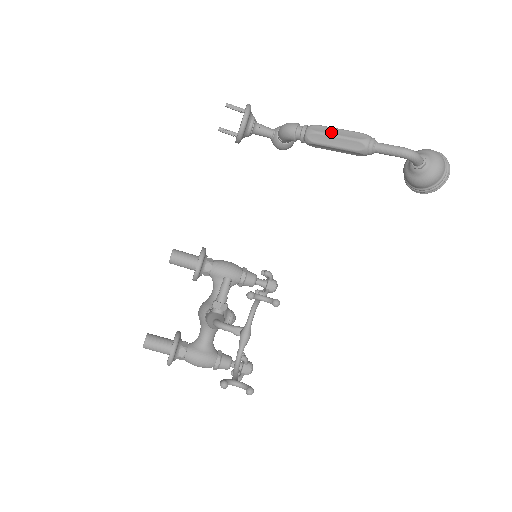
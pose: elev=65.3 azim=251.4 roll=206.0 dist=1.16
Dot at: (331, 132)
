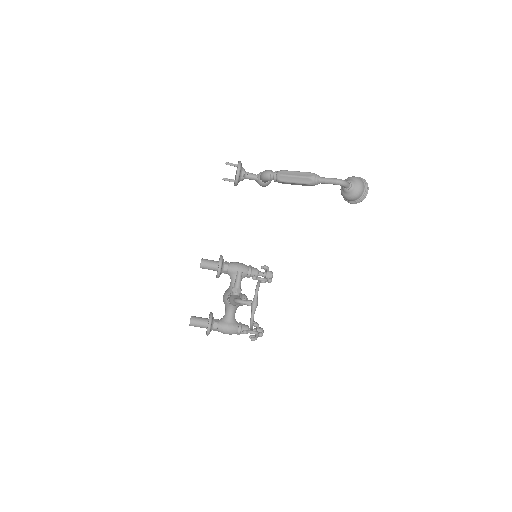
Dot at: (292, 174)
